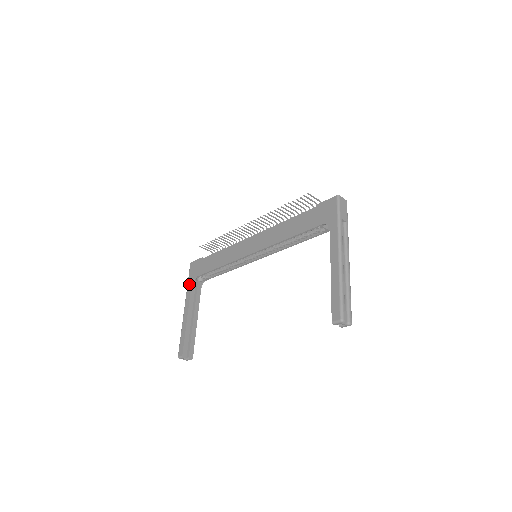
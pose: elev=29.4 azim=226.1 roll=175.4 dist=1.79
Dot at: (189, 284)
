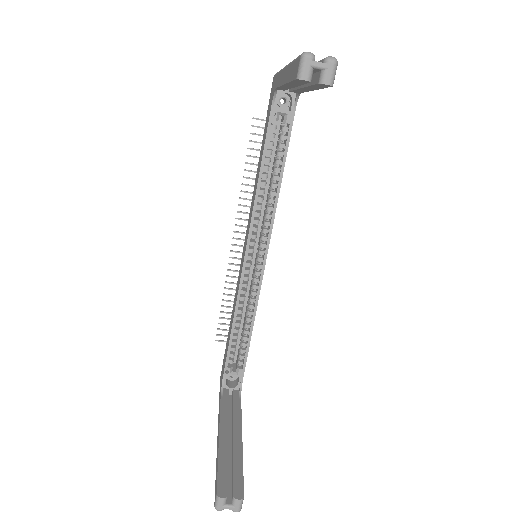
Dot at: (219, 398)
